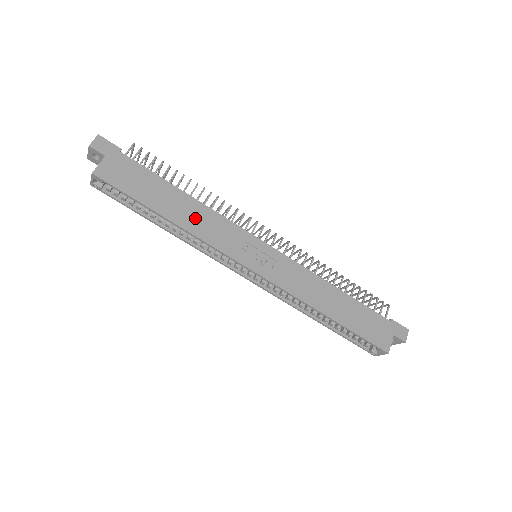
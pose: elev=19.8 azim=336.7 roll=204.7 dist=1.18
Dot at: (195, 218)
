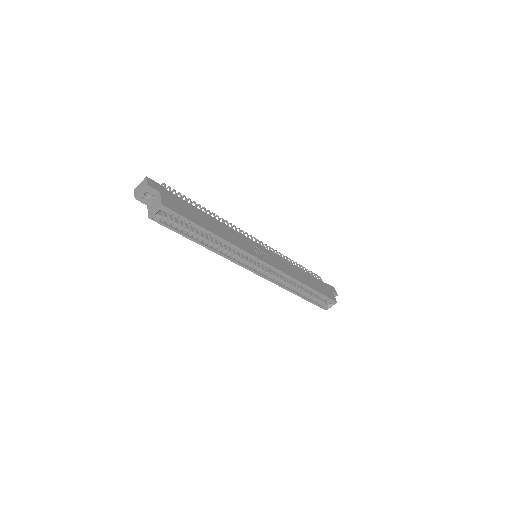
Dot at: (224, 232)
